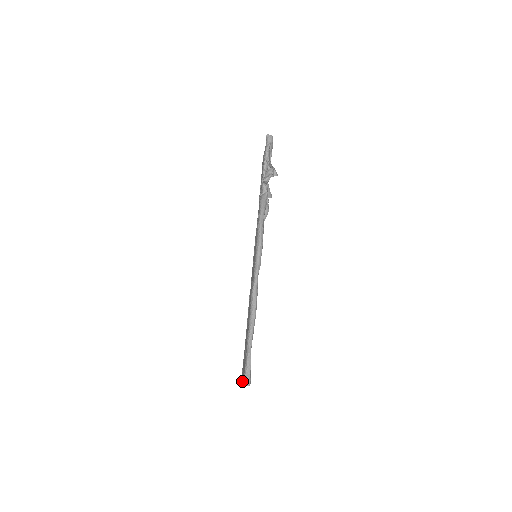
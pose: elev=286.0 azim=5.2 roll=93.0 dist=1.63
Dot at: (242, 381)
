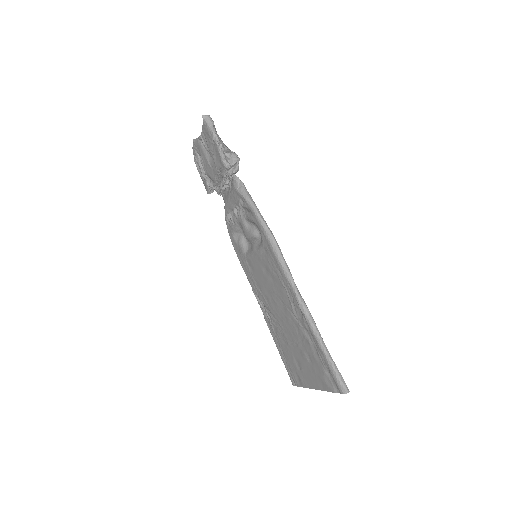
Dot at: (315, 387)
